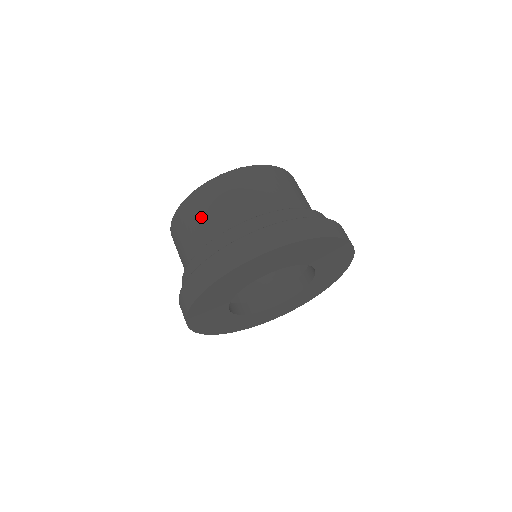
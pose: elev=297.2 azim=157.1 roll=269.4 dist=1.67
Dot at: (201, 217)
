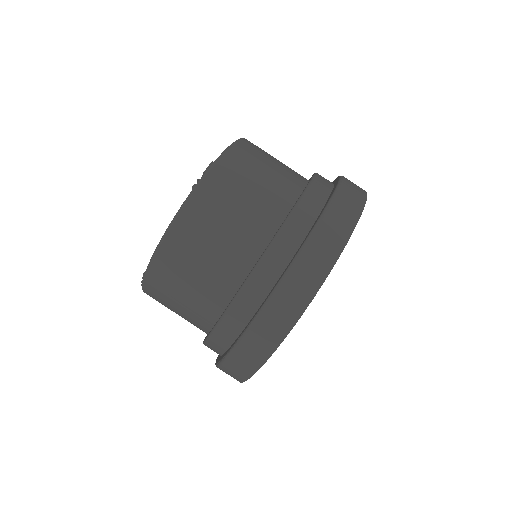
Dot at: (205, 255)
